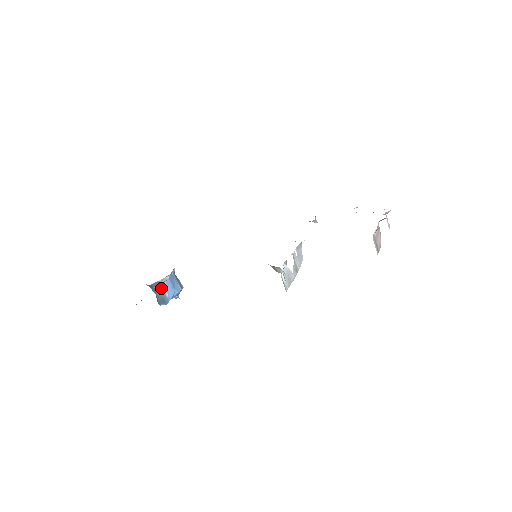
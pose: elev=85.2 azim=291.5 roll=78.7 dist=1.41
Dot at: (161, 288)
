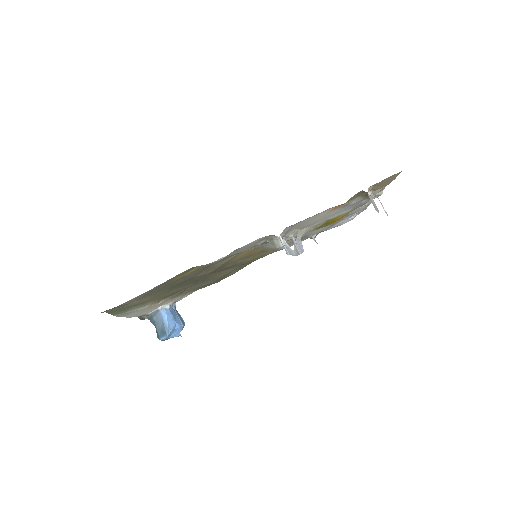
Dot at: (161, 317)
